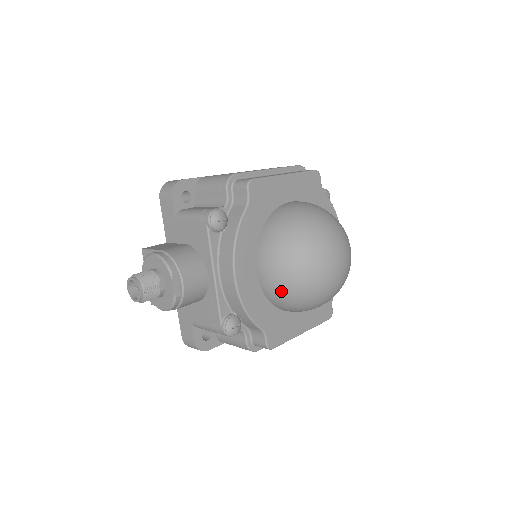
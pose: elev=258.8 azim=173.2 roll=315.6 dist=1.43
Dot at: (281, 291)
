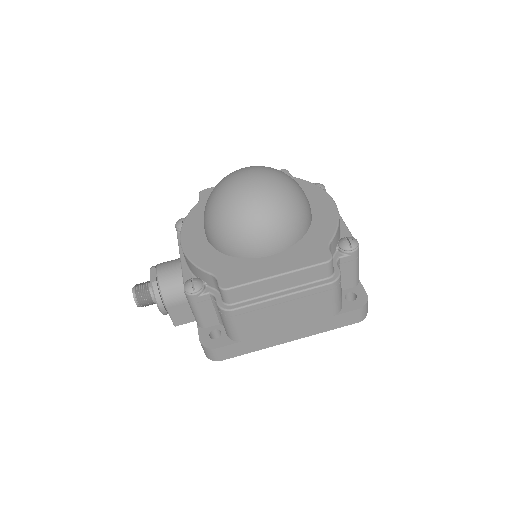
Dot at: (212, 230)
